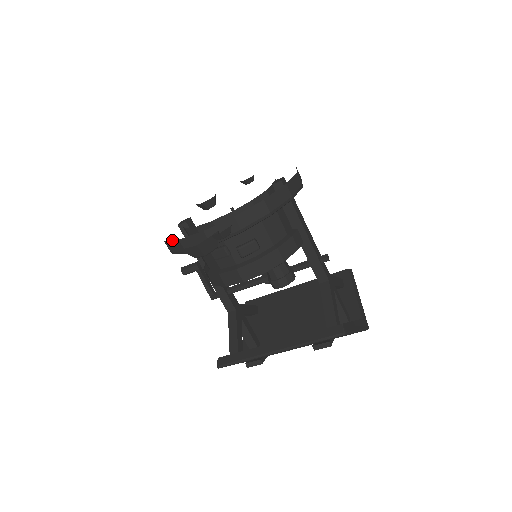
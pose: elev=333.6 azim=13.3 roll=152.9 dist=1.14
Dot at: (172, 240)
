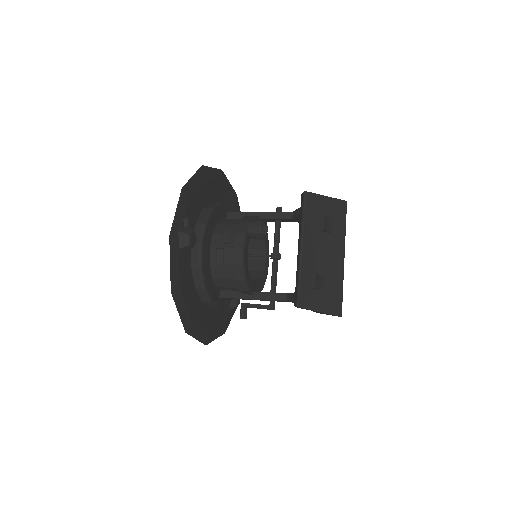
Dot at: (191, 277)
